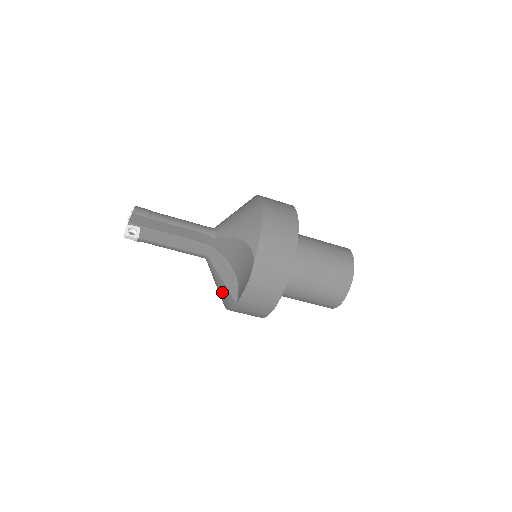
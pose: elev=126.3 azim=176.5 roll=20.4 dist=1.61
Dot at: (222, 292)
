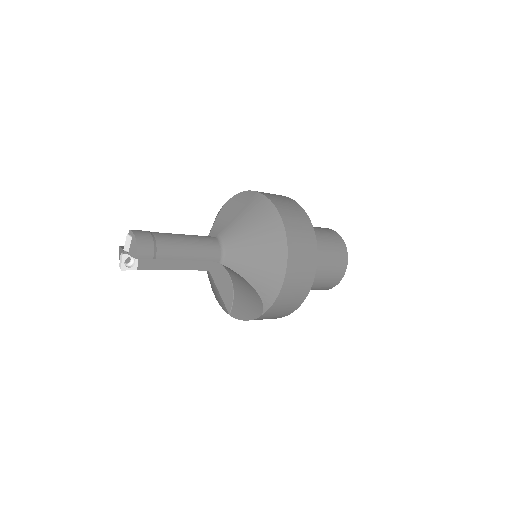
Dot at: (215, 293)
